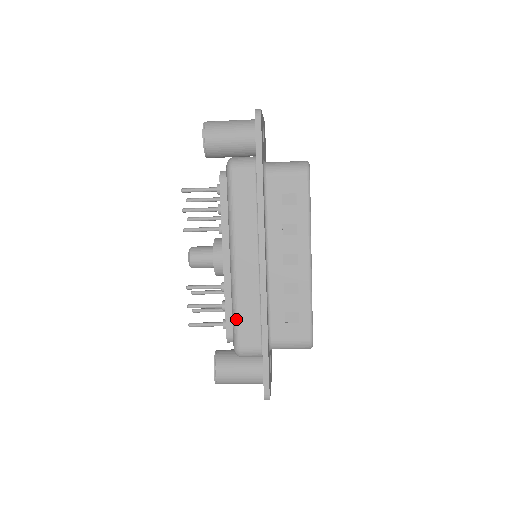
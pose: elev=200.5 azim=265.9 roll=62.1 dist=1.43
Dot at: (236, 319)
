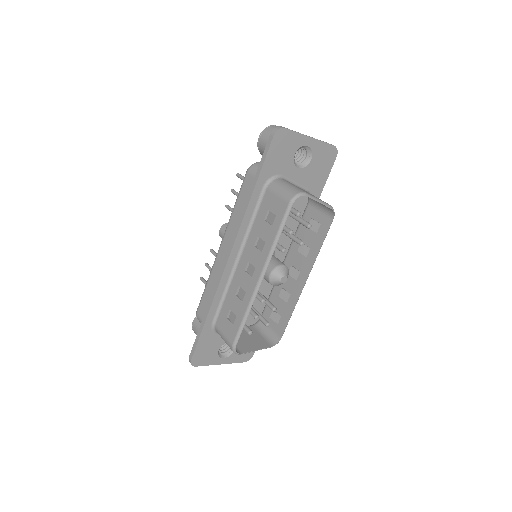
Dot at: (204, 290)
